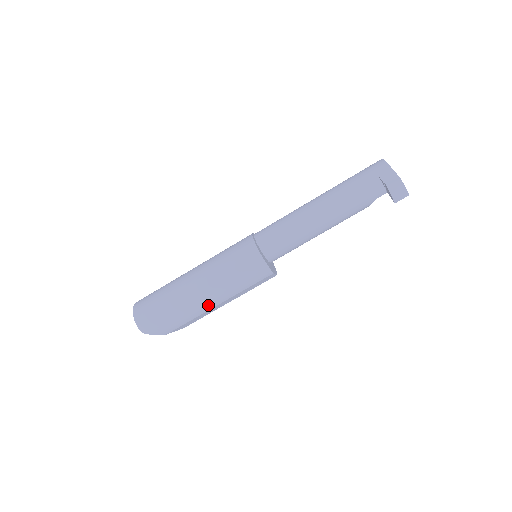
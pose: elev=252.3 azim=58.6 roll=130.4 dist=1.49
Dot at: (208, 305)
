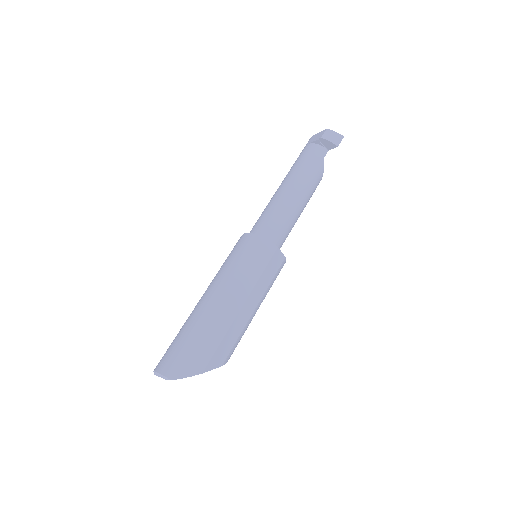
Dot at: (231, 309)
